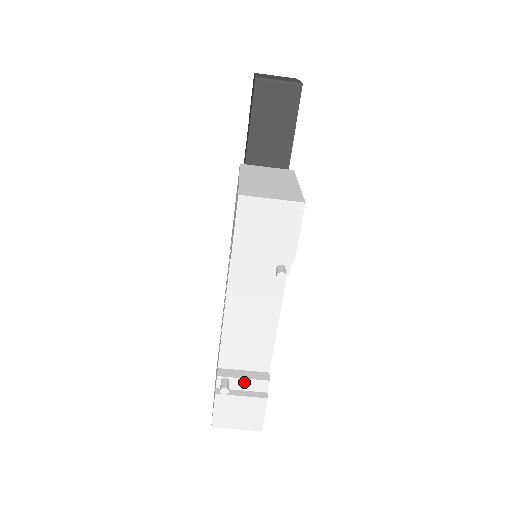
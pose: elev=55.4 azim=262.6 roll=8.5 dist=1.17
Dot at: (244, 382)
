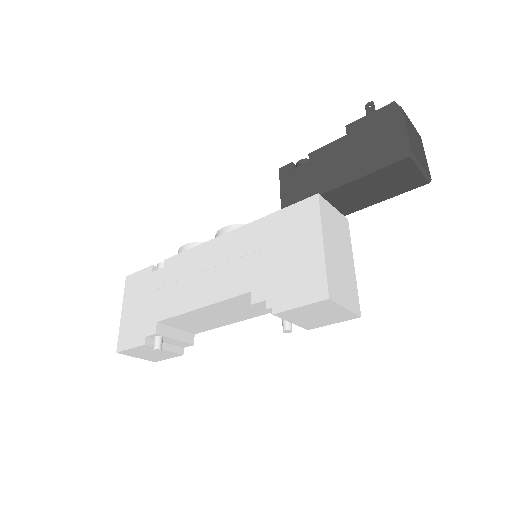
Dot at: (173, 341)
